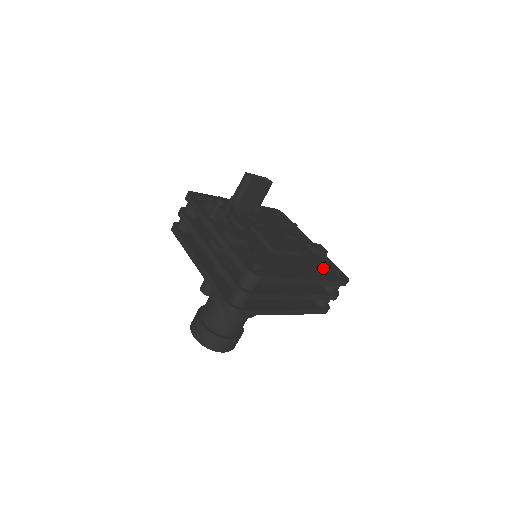
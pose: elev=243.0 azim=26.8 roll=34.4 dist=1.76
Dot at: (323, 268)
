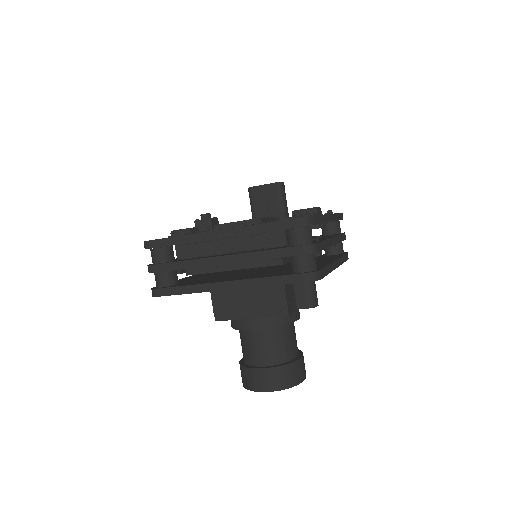
Dot at: occluded
